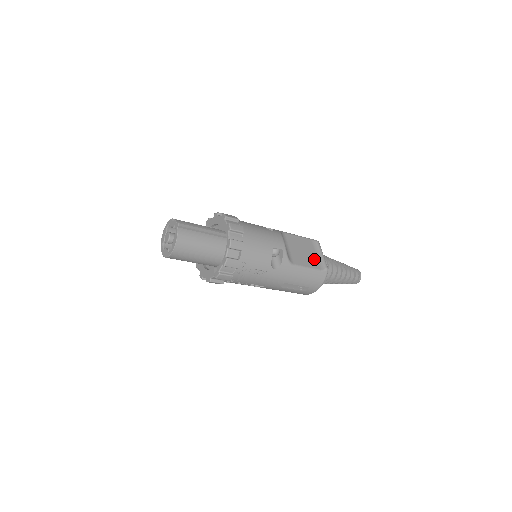
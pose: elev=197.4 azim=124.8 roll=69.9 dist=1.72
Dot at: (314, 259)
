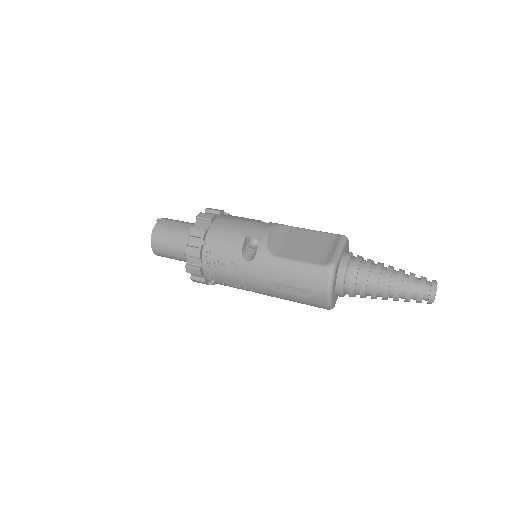
Dot at: (319, 253)
